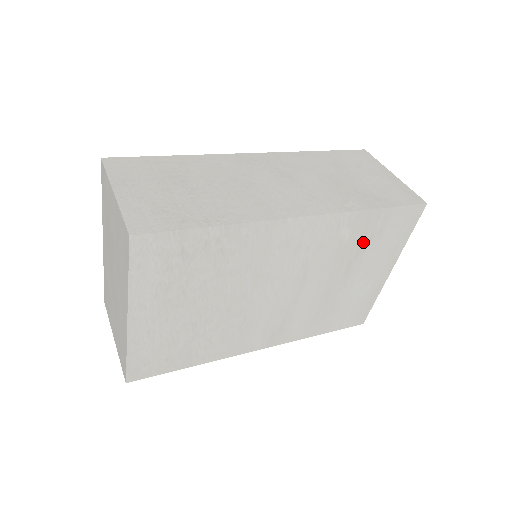
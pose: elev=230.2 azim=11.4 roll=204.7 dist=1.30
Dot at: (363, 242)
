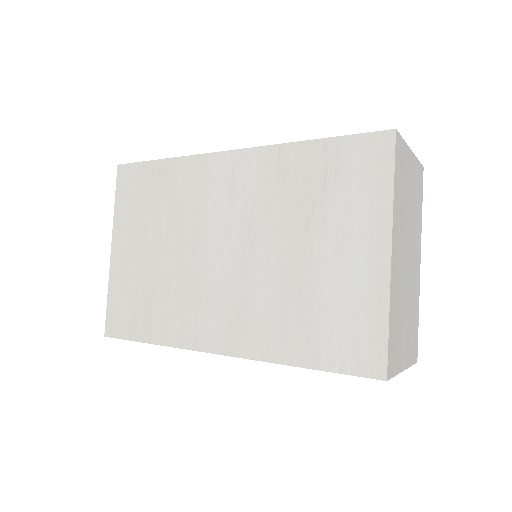
Dot at: (314, 189)
